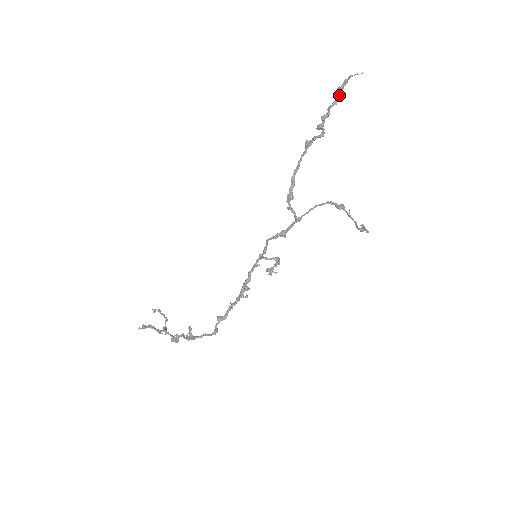
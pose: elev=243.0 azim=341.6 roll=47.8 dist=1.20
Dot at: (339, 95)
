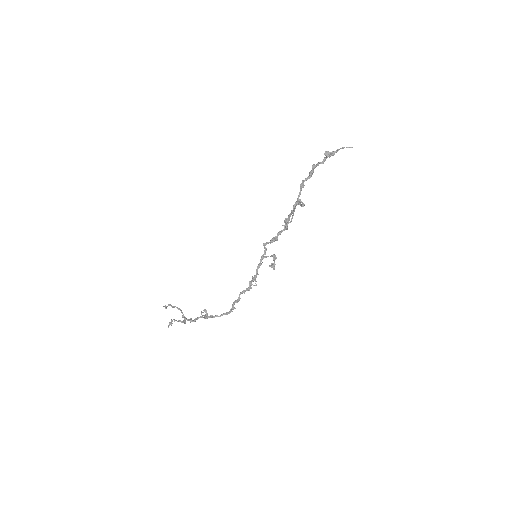
Dot at: (329, 155)
